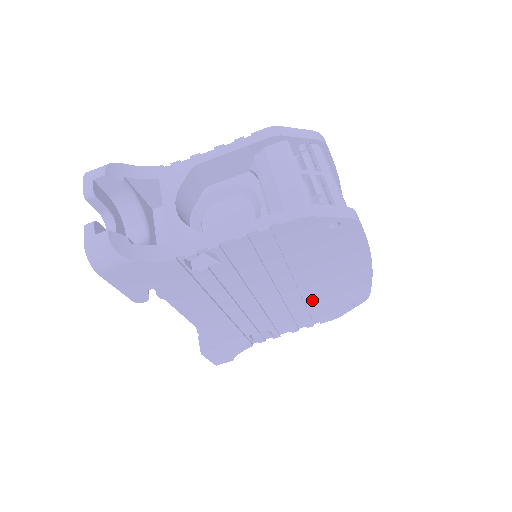
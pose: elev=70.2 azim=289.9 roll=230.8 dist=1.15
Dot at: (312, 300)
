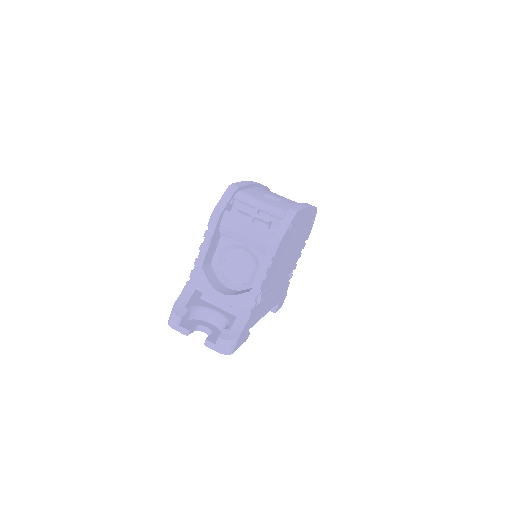
Dot at: (299, 243)
